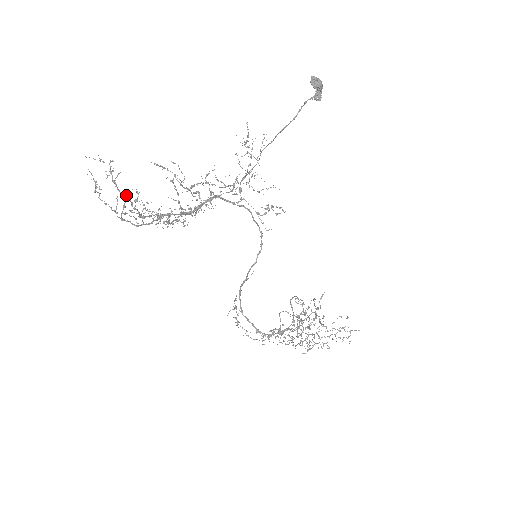
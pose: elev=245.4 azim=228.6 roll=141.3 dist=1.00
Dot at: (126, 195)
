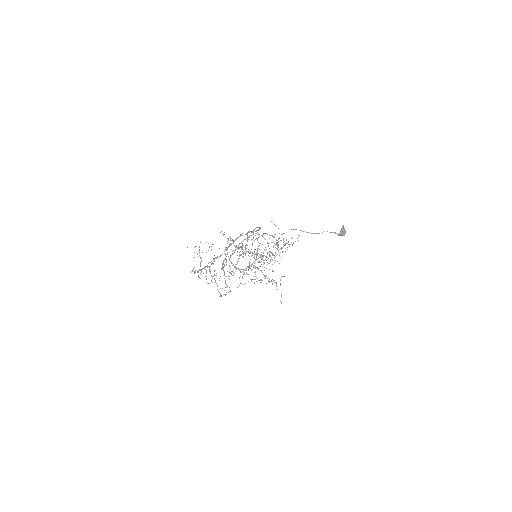
Dot at: (221, 296)
